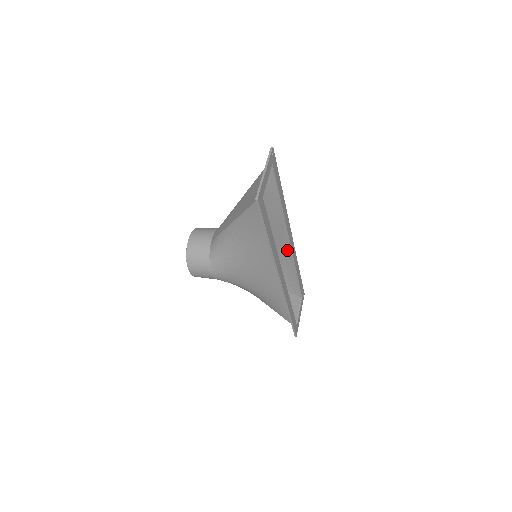
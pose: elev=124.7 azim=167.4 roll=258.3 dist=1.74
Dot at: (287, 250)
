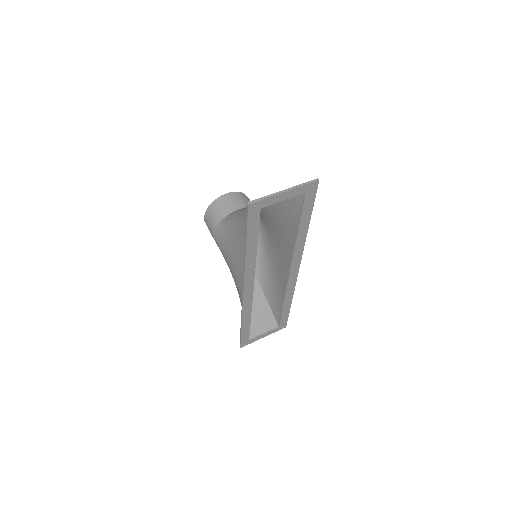
Dot at: (286, 277)
